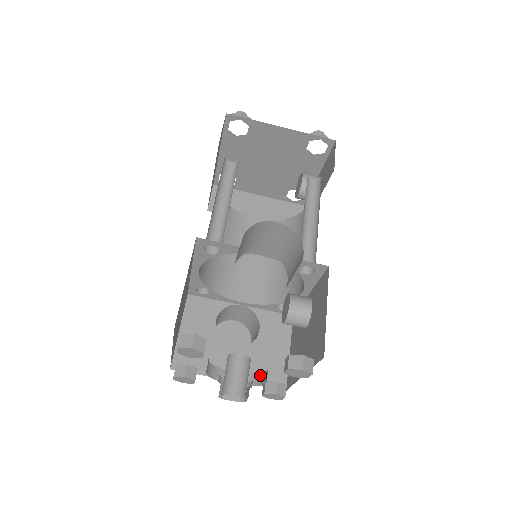
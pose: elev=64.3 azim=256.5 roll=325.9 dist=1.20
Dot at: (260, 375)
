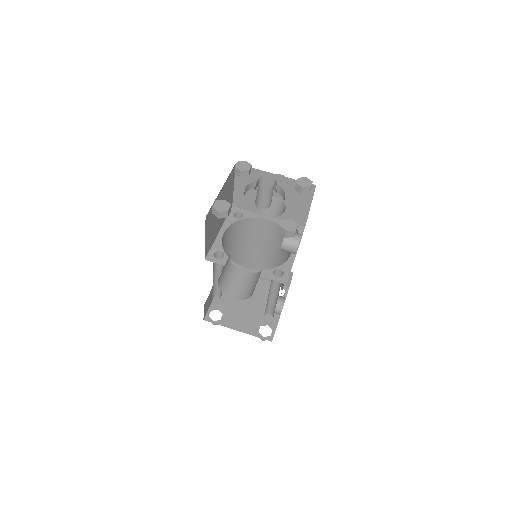
Dot at: occluded
